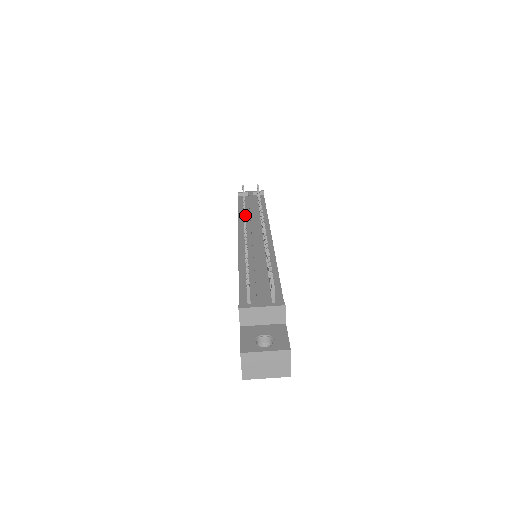
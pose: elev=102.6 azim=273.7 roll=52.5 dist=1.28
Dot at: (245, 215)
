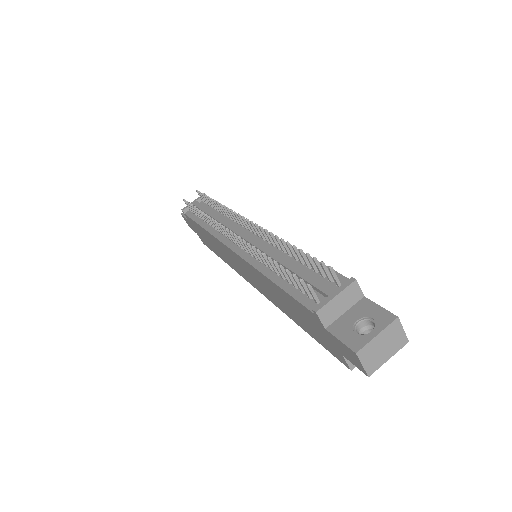
Dot at: (220, 224)
